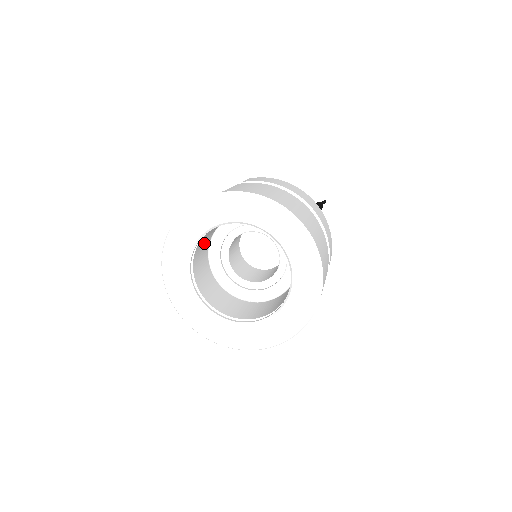
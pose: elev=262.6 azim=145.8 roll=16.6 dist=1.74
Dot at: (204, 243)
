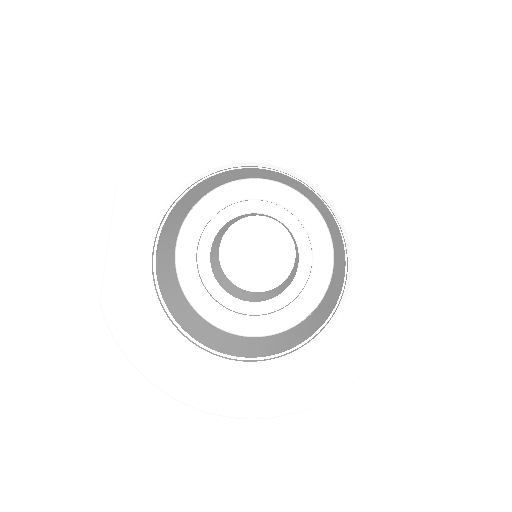
Dot at: (173, 293)
